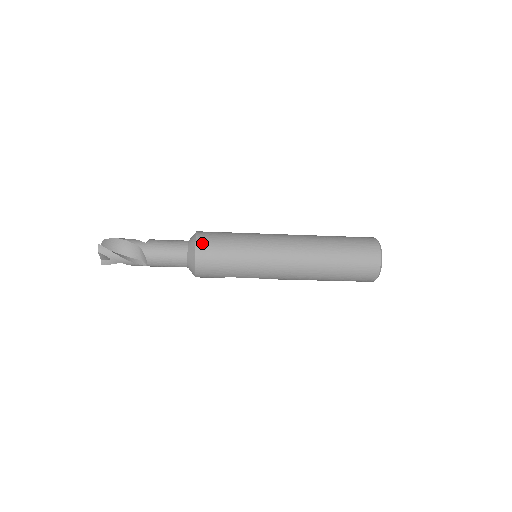
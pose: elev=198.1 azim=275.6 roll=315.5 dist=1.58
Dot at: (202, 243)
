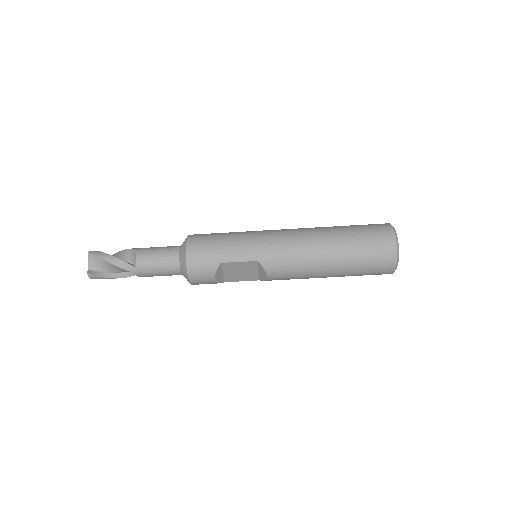
Dot at: (196, 234)
